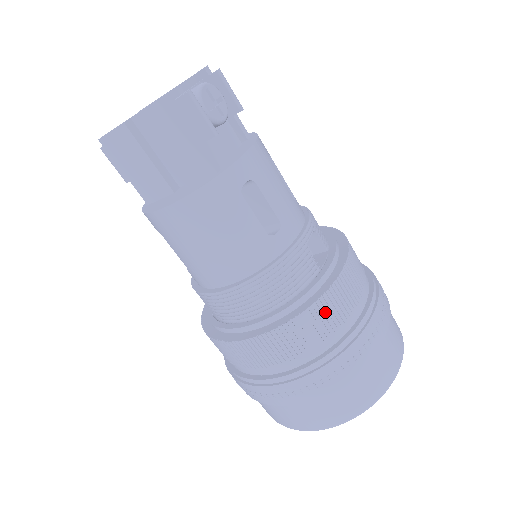
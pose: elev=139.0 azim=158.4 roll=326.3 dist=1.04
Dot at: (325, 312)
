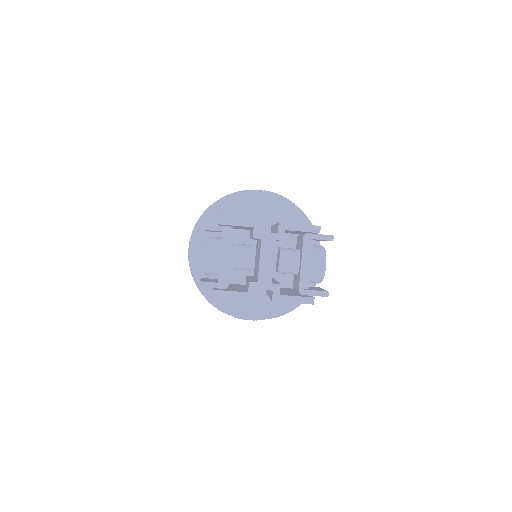
Dot at: occluded
